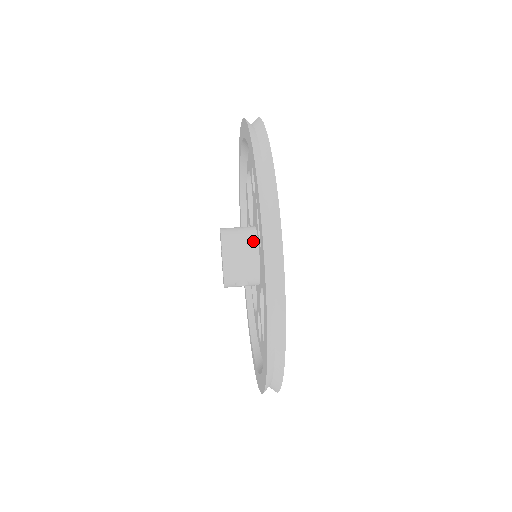
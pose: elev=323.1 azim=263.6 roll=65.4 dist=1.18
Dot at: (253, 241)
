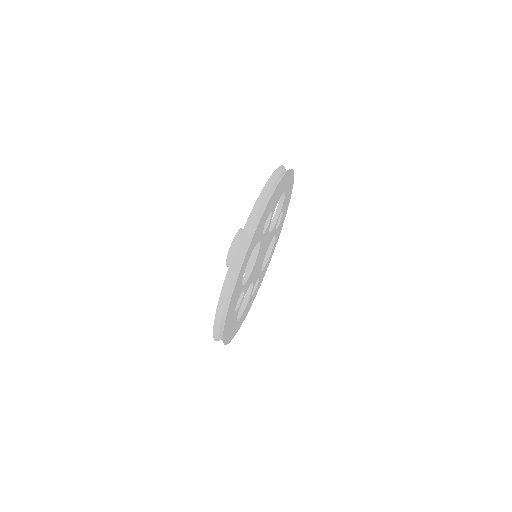
Dot at: occluded
